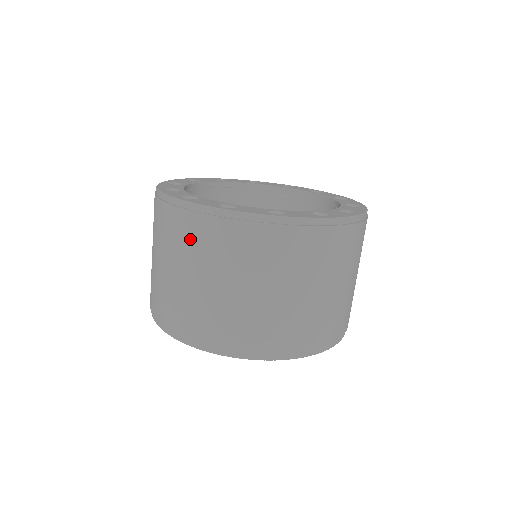
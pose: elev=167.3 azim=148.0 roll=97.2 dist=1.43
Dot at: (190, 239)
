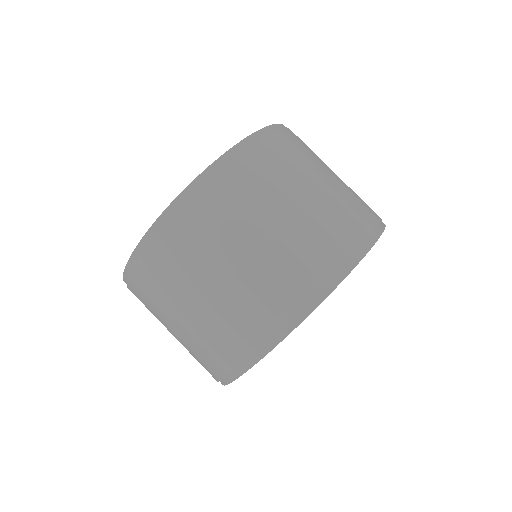
Dot at: (285, 156)
